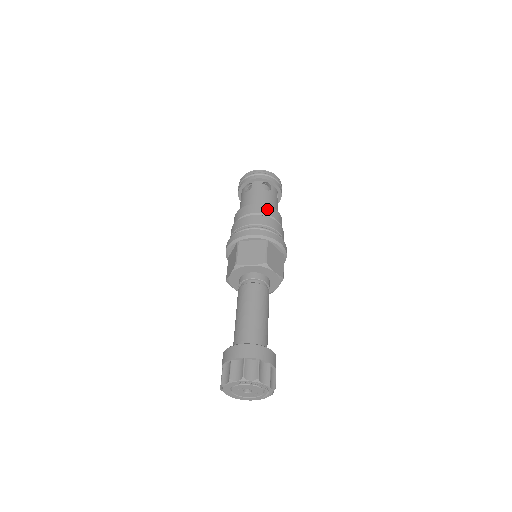
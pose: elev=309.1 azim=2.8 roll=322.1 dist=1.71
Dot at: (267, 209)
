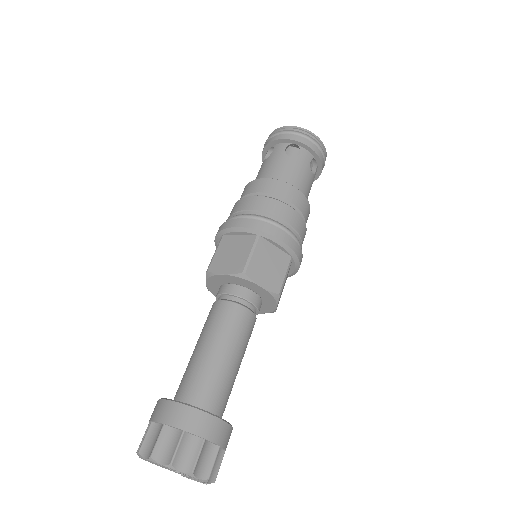
Dot at: (306, 206)
